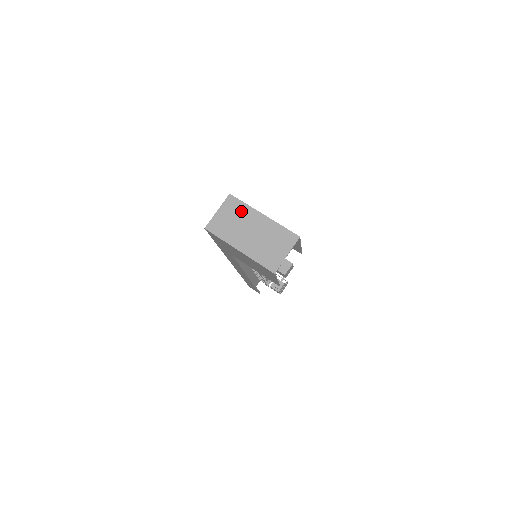
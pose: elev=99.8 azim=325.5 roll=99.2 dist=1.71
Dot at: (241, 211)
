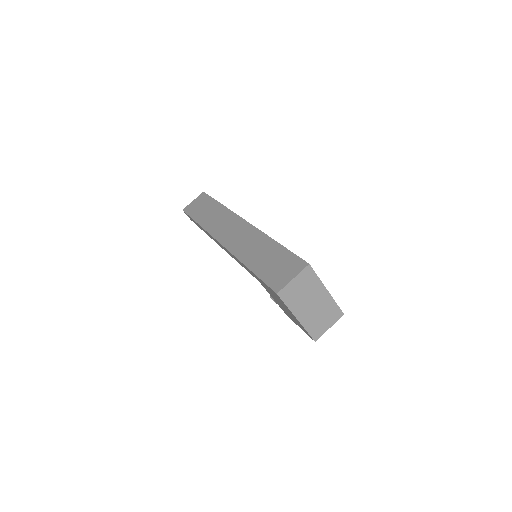
Dot at: (312, 283)
